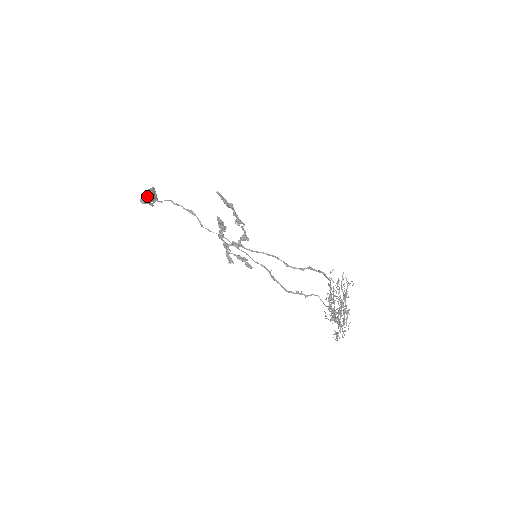
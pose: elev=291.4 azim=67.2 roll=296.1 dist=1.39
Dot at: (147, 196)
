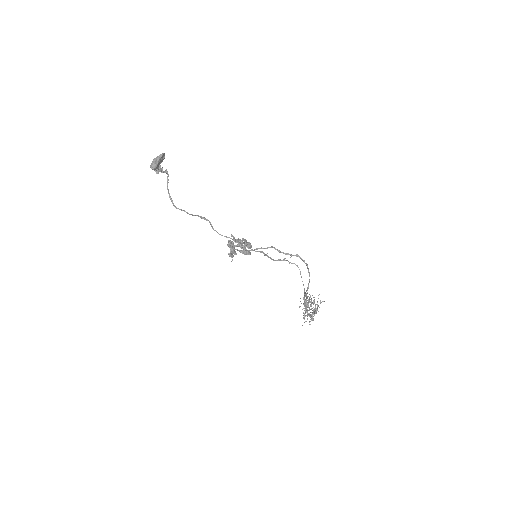
Dot at: (157, 166)
